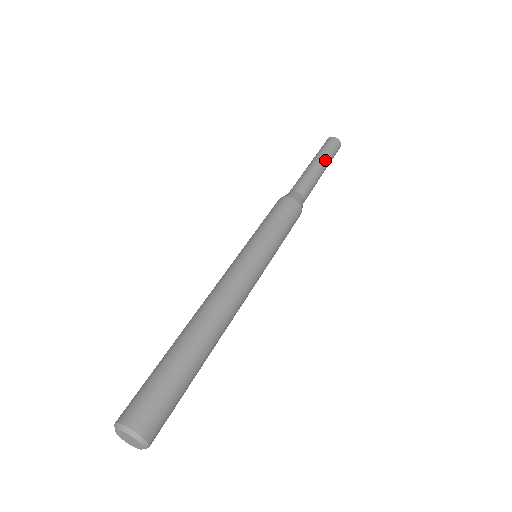
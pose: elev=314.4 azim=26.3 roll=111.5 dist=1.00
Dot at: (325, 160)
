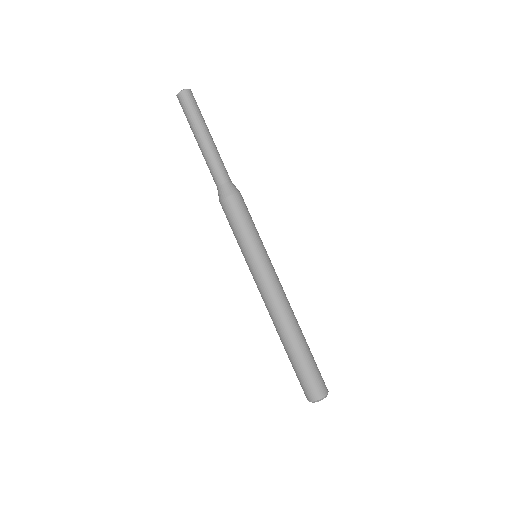
Dot at: (207, 127)
